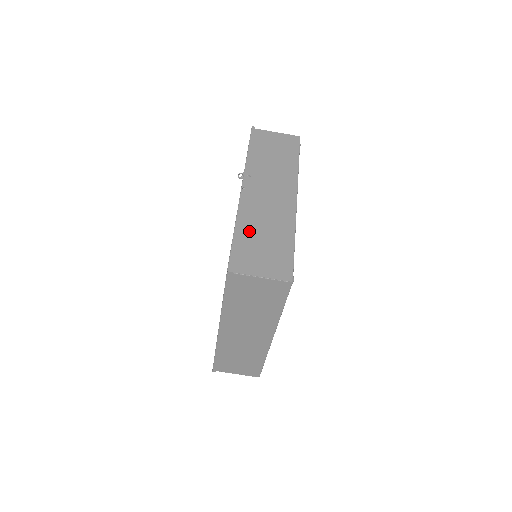
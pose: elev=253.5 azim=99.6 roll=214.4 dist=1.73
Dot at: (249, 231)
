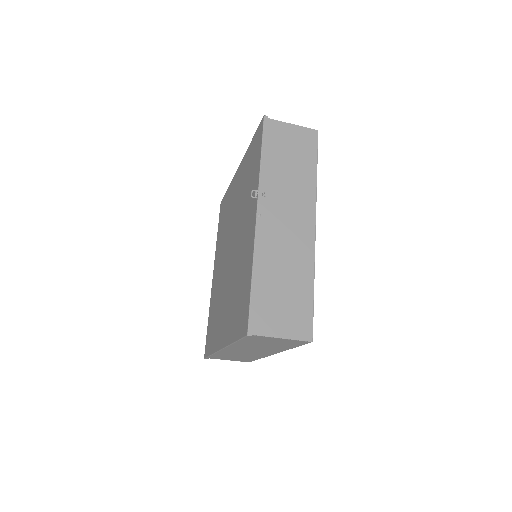
Dot at: (267, 277)
